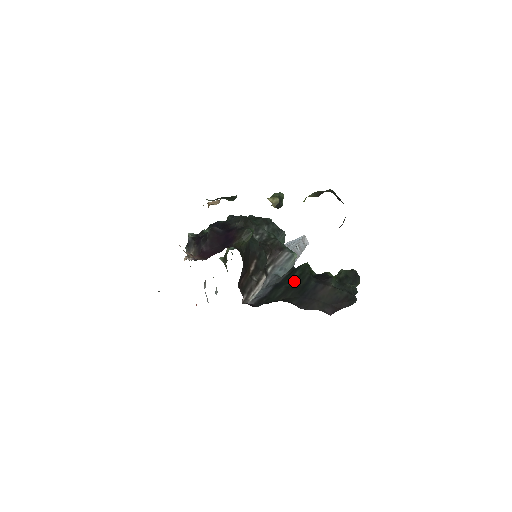
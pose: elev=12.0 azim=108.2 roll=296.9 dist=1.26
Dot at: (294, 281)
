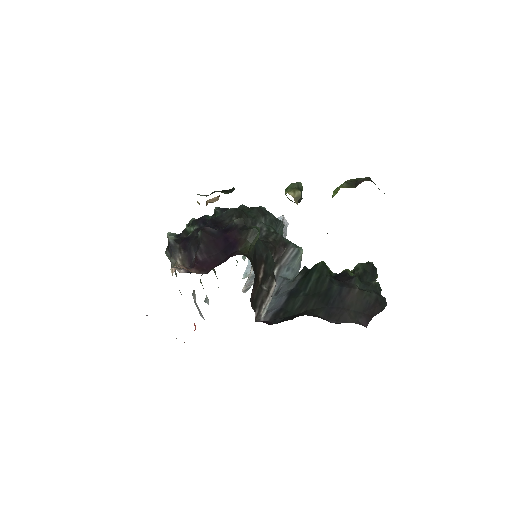
Dot at: (313, 286)
